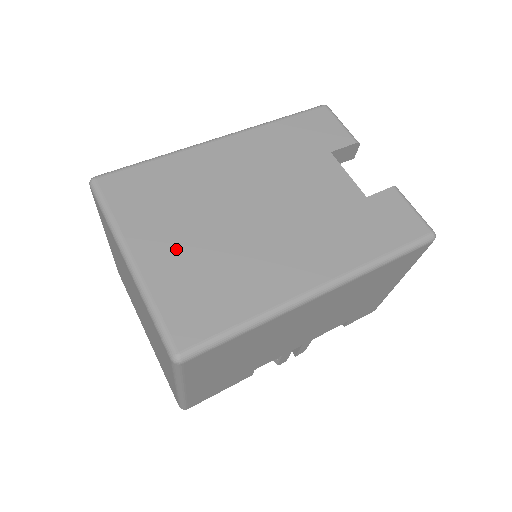
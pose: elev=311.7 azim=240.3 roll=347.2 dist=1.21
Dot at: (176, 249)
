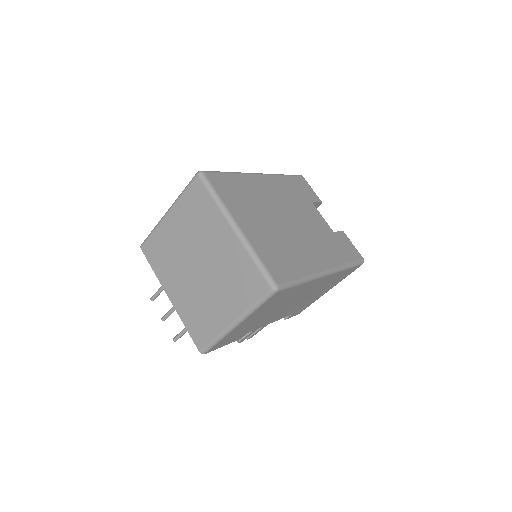
Dot at: (259, 229)
